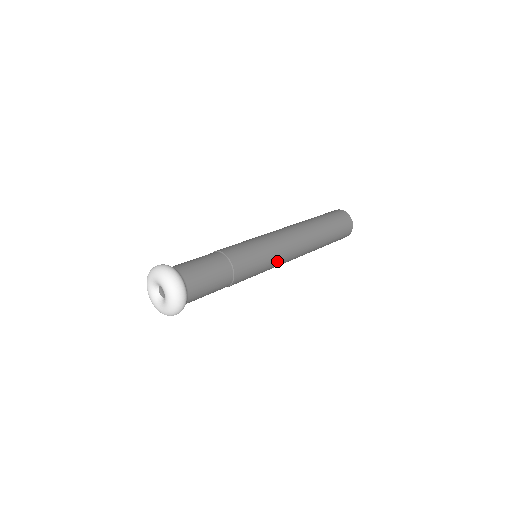
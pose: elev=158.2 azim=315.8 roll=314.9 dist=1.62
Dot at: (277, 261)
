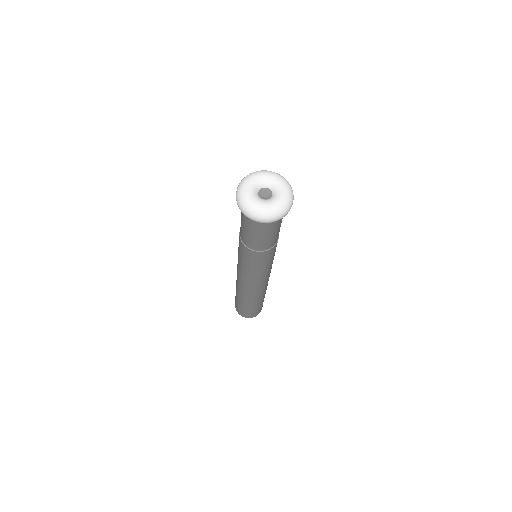
Dot at: (265, 275)
